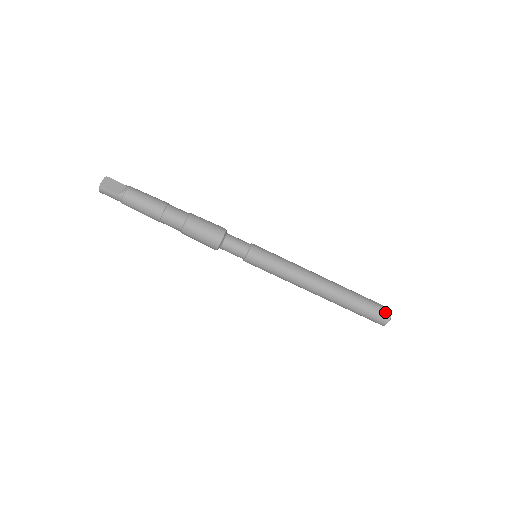
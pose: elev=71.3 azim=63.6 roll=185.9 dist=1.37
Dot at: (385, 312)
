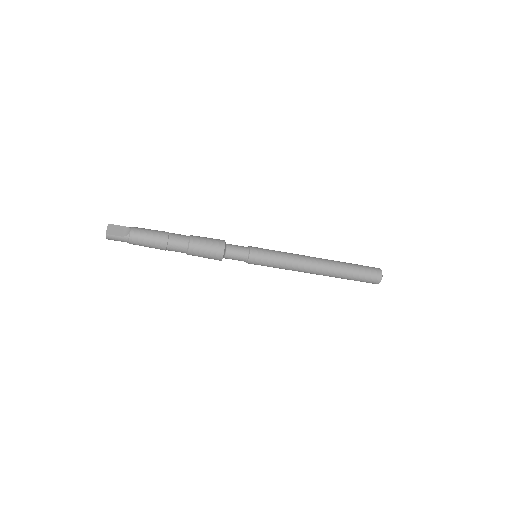
Dot at: (376, 272)
